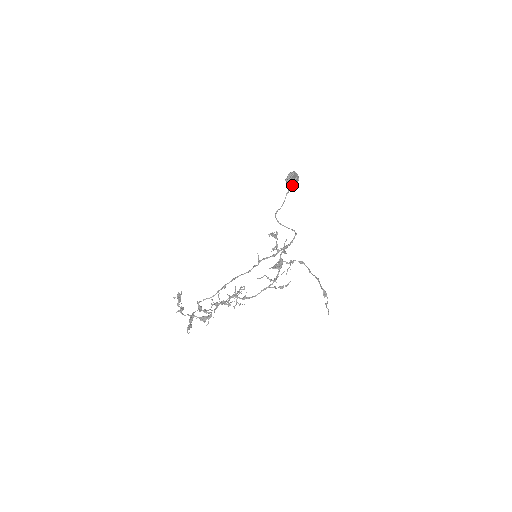
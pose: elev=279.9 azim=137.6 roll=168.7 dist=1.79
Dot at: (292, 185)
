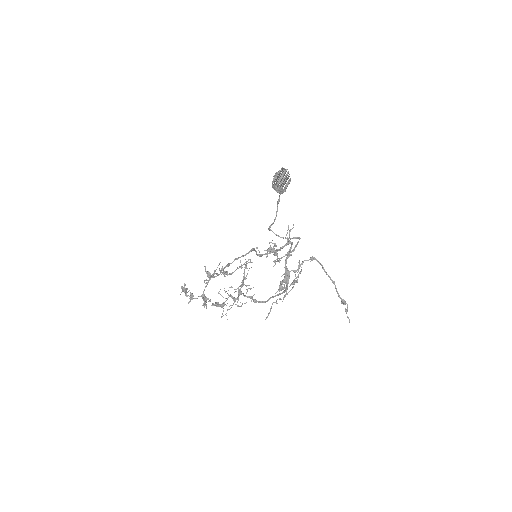
Dot at: (283, 192)
